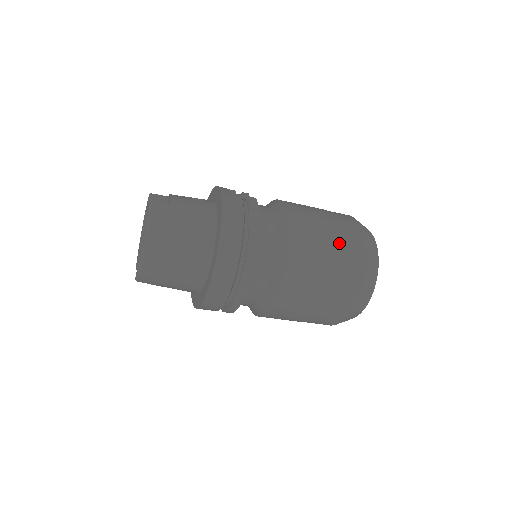
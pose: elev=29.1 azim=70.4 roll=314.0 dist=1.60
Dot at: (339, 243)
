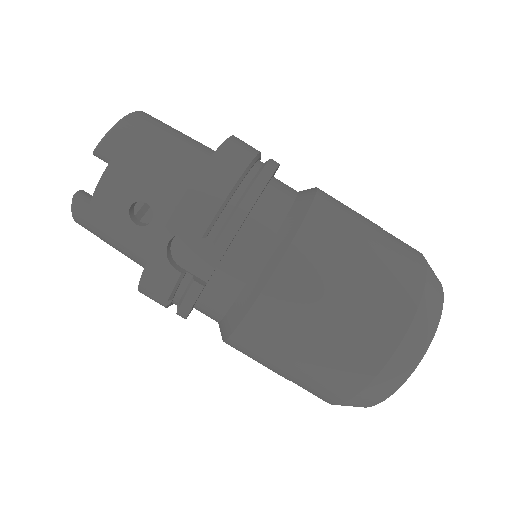
Dot at: occluded
